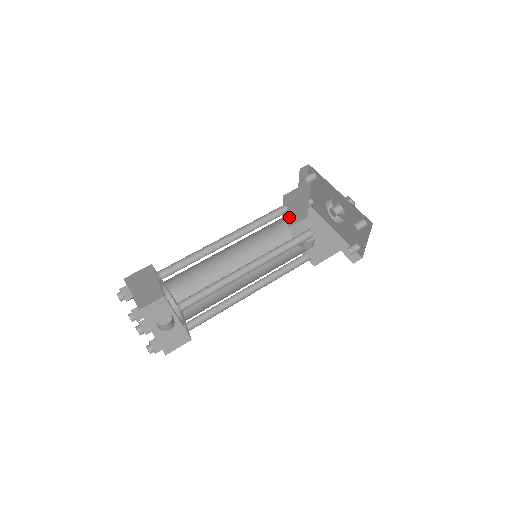
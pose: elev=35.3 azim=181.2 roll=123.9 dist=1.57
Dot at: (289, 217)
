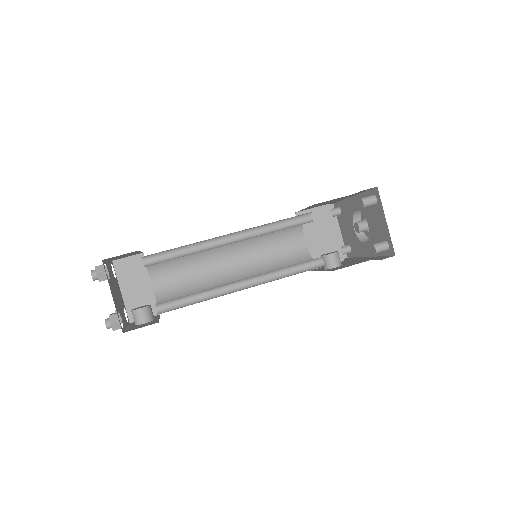
Dot at: (315, 251)
